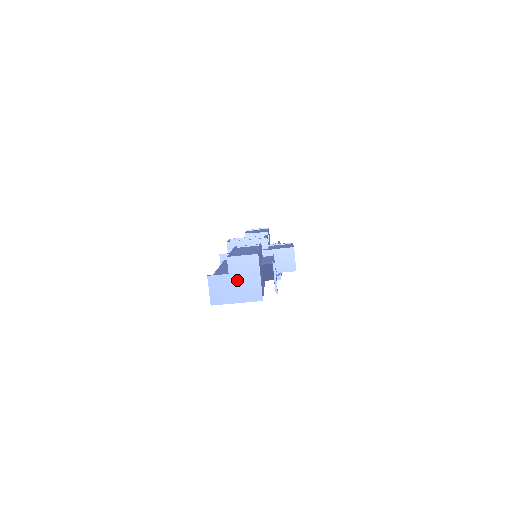
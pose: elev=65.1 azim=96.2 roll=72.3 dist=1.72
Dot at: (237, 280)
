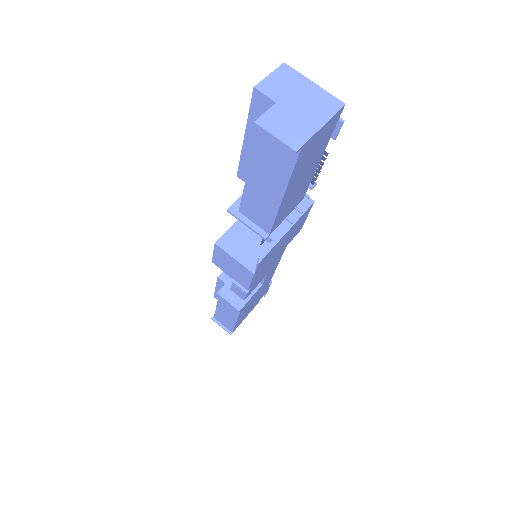
Dot at: (293, 102)
